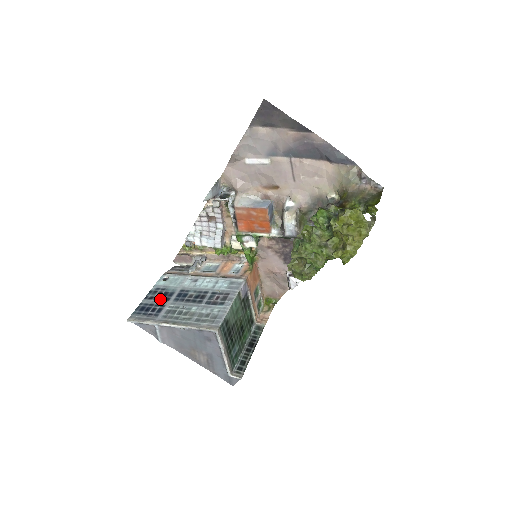
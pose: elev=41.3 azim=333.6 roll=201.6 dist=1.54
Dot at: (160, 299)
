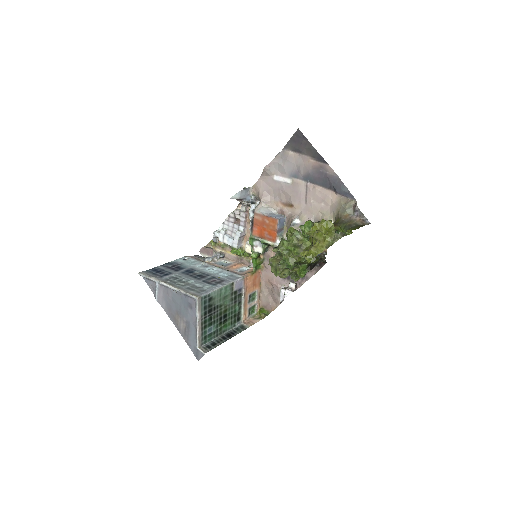
Dot at: (172, 269)
